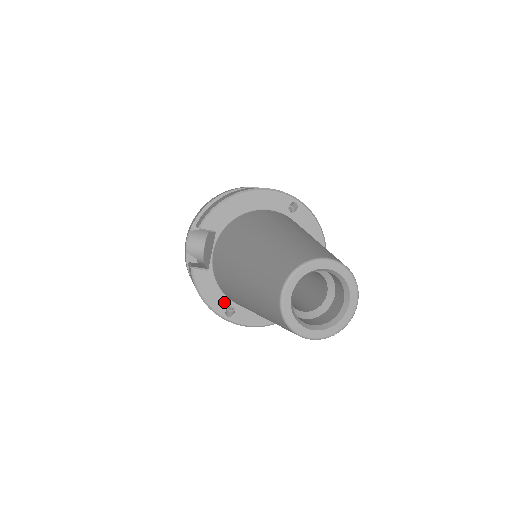
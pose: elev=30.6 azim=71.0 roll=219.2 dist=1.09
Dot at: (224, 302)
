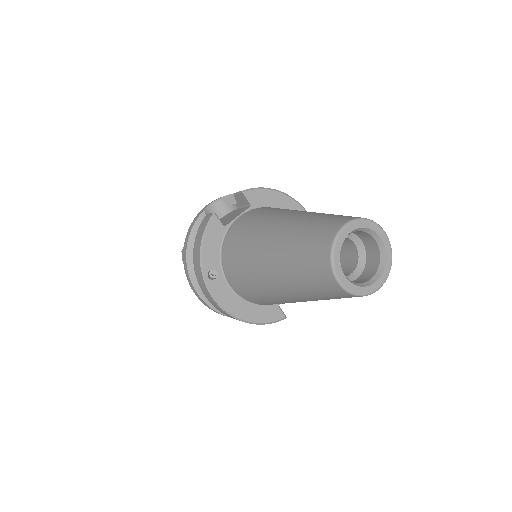
Dot at: (215, 262)
